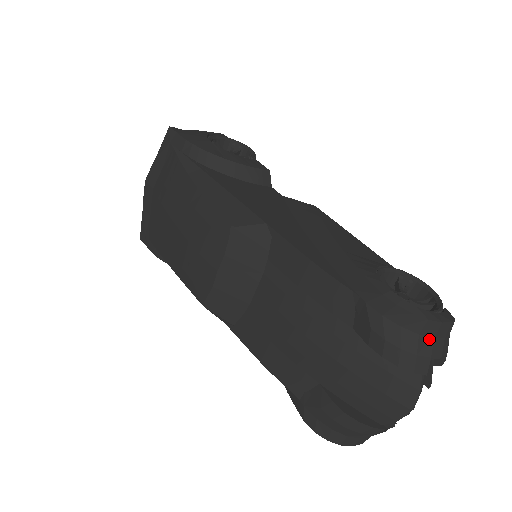
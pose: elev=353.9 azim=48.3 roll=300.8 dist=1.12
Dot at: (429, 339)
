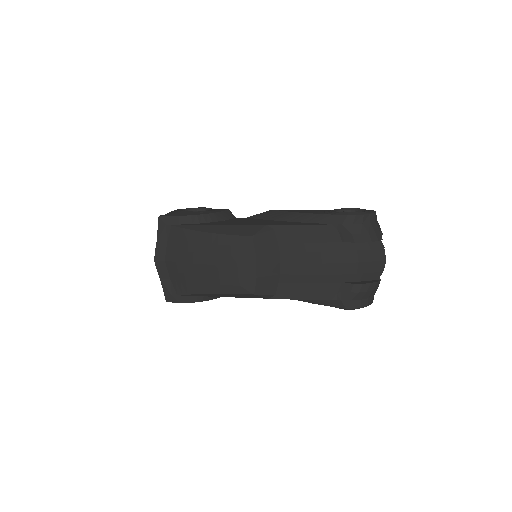
Dot at: (374, 223)
